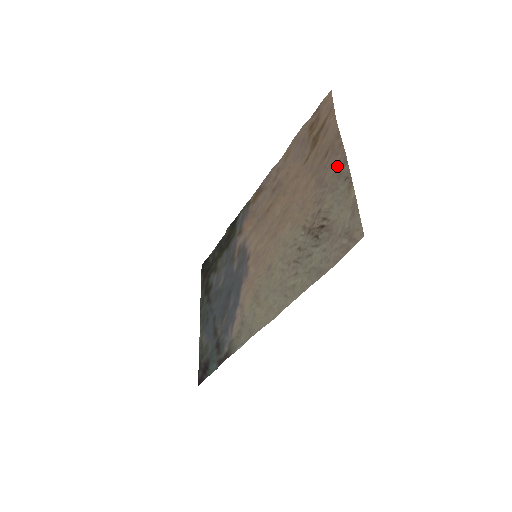
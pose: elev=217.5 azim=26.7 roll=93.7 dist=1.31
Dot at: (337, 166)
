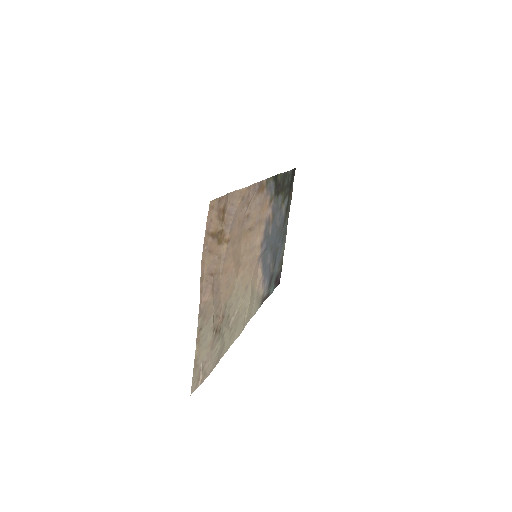
Dot at: (206, 304)
